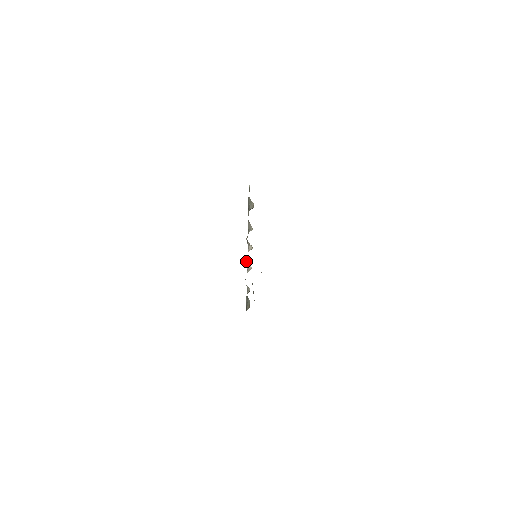
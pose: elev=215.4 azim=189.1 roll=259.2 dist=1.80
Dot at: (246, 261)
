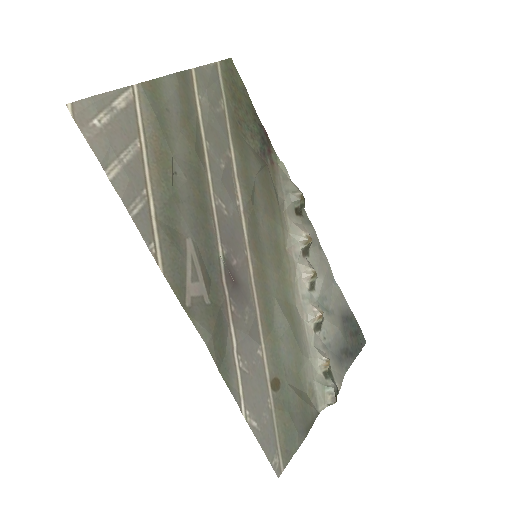
Dot at: (314, 302)
